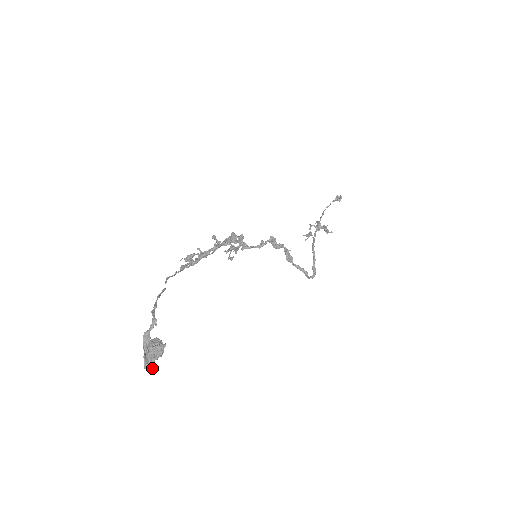
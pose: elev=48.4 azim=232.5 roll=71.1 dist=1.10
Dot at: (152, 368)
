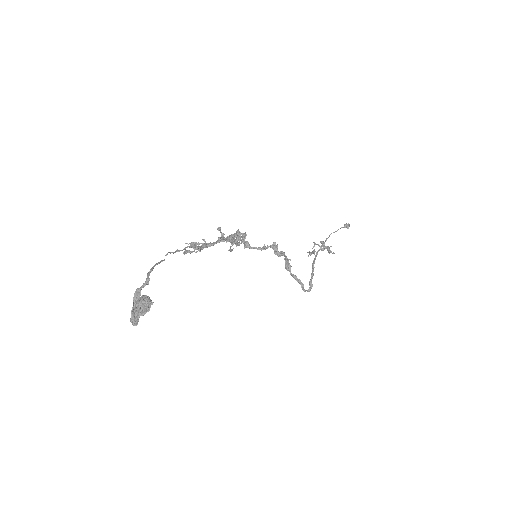
Dot at: (137, 322)
